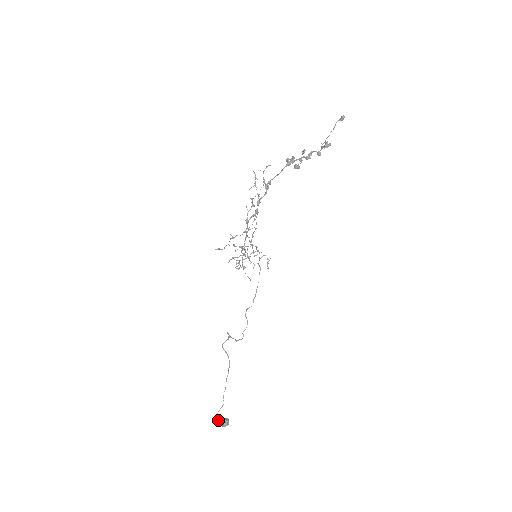
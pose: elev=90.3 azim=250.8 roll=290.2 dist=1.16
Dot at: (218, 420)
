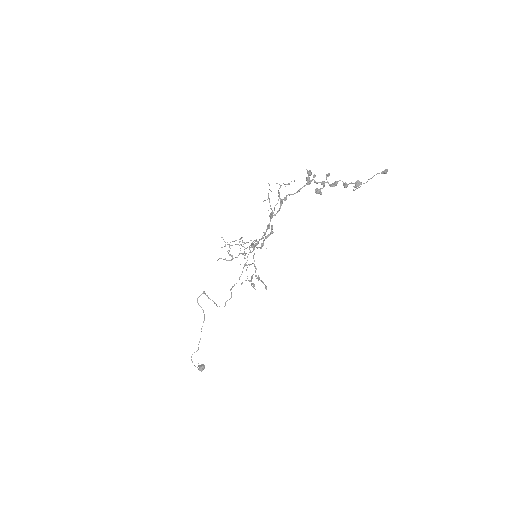
Dot at: (192, 362)
